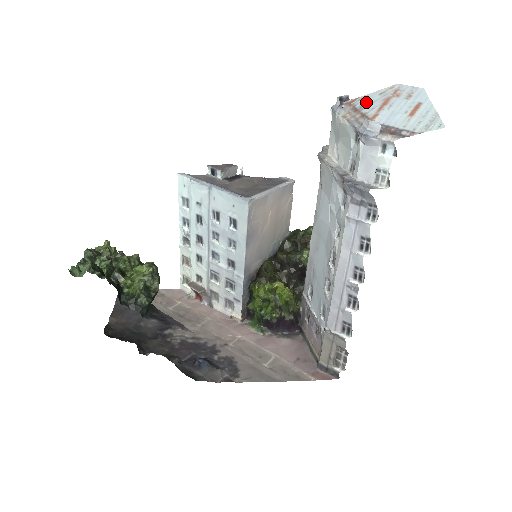
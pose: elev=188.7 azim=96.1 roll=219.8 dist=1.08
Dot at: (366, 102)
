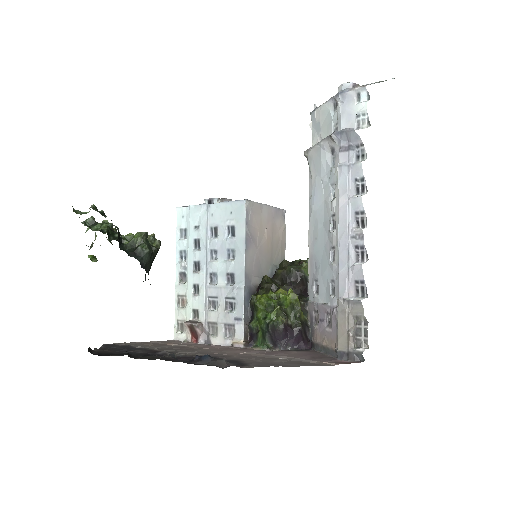
Dot at: occluded
